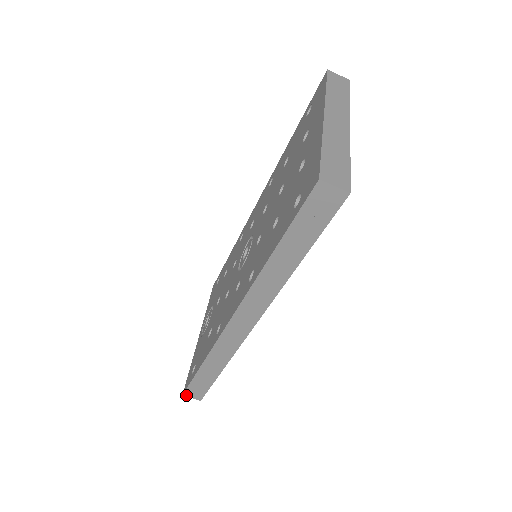
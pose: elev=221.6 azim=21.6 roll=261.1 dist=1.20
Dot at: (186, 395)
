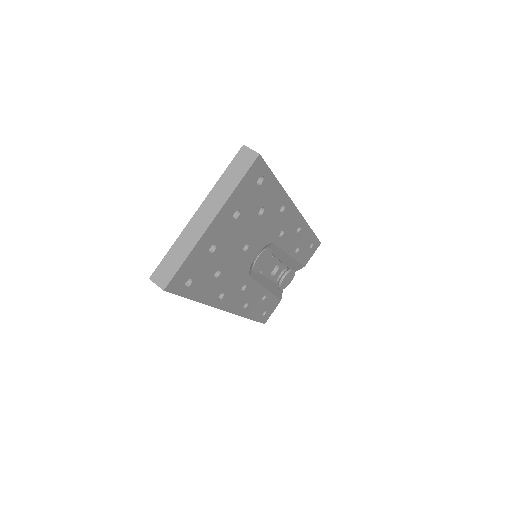
Dot at: occluded
